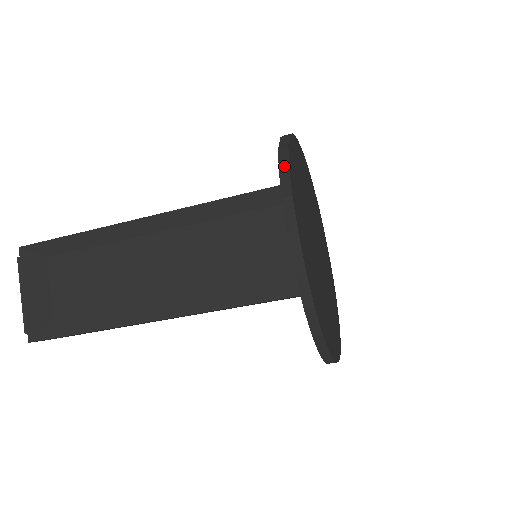
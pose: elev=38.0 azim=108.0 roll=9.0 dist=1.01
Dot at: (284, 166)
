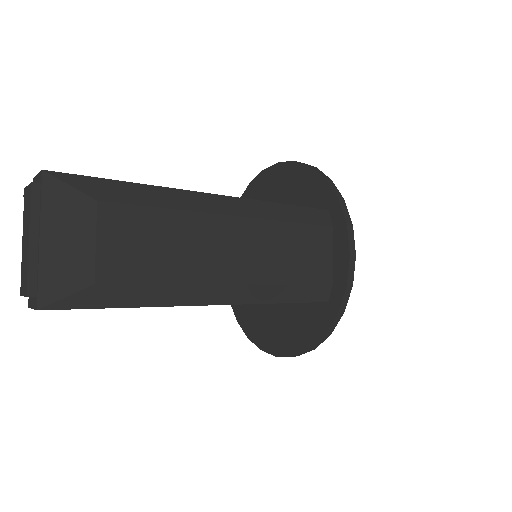
Dot at: (341, 198)
